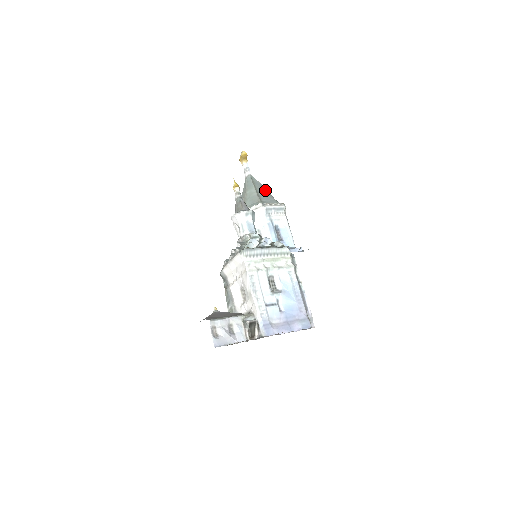
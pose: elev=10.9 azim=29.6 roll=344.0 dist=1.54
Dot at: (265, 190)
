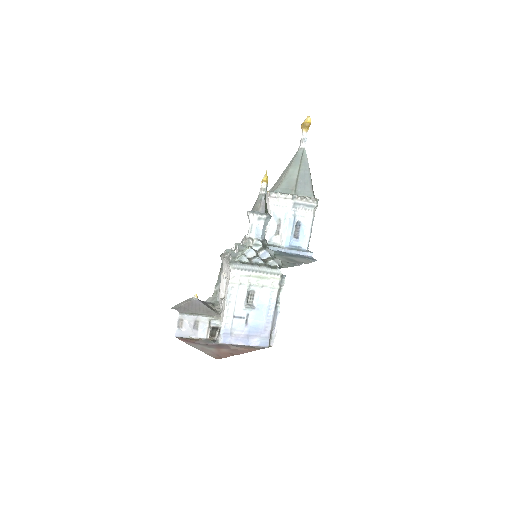
Dot at: (308, 175)
